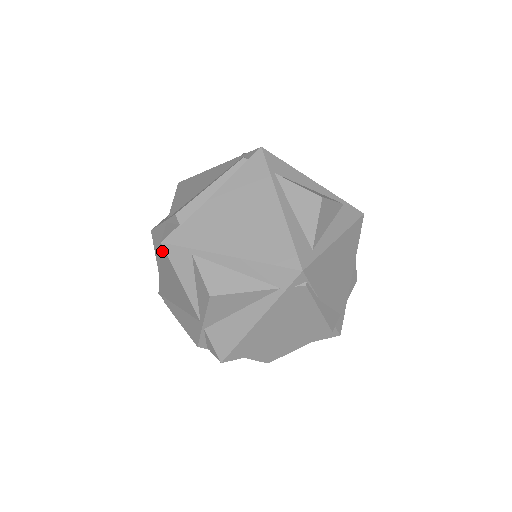
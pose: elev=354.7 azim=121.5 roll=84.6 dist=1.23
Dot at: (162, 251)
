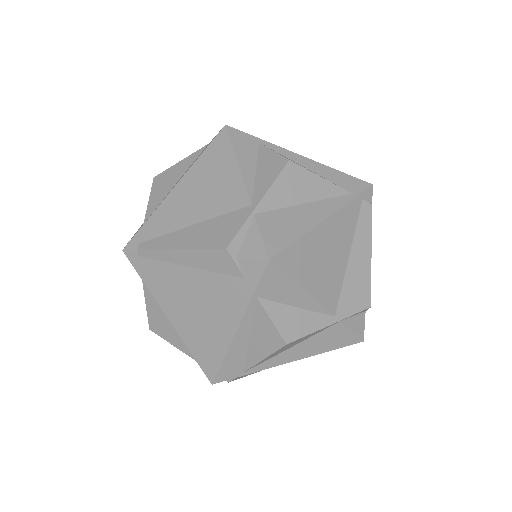
Dot at: (218, 137)
